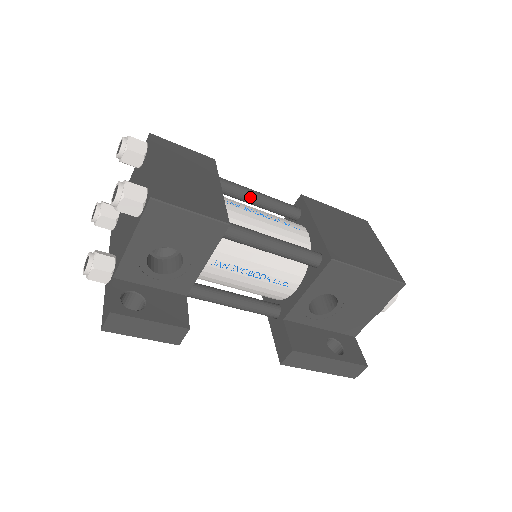
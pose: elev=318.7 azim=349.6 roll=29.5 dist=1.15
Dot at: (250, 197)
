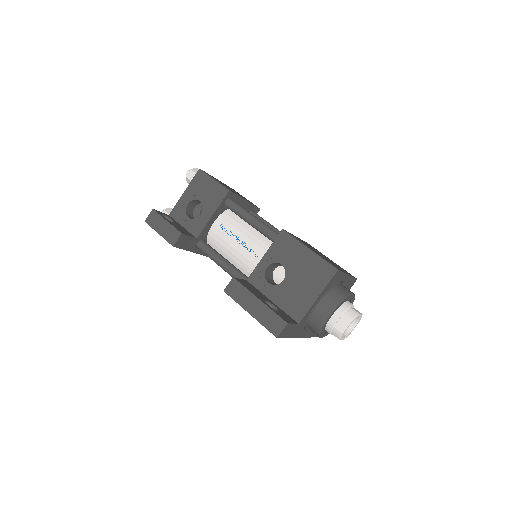
Dot at: occluded
